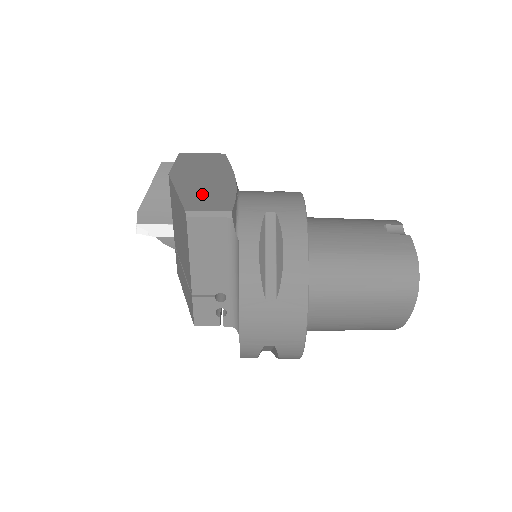
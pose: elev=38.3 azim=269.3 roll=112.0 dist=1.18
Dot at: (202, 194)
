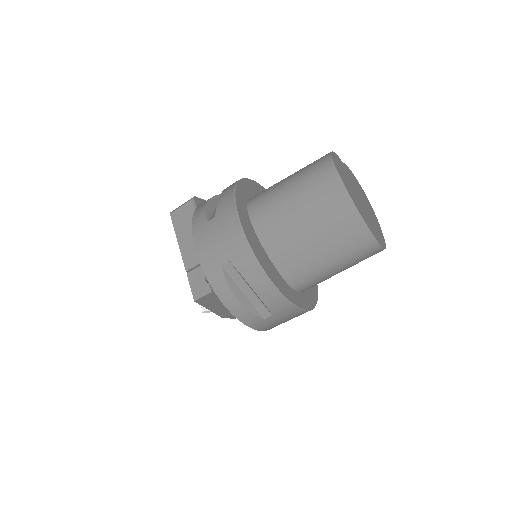
Dot at: occluded
